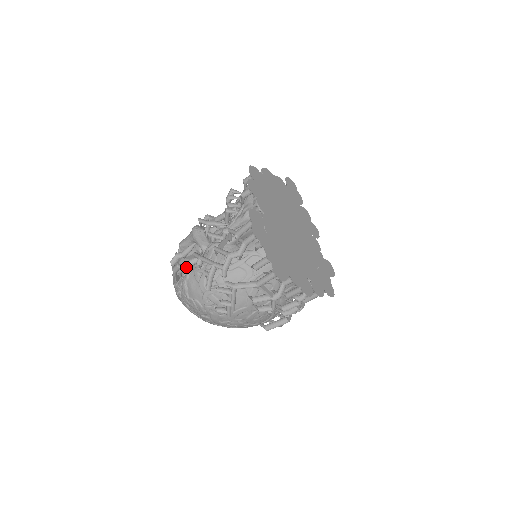
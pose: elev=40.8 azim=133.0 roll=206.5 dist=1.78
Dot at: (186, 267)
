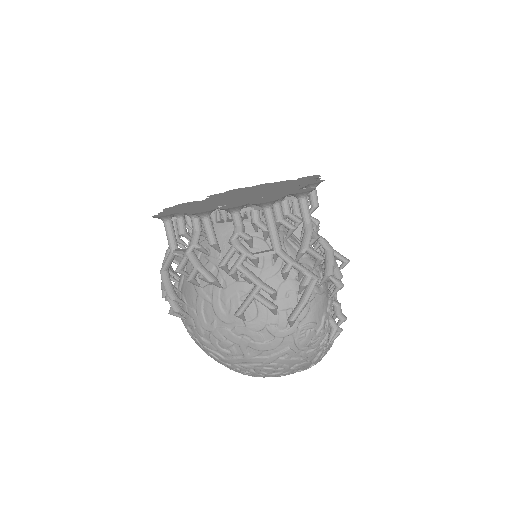
Dot at: occluded
